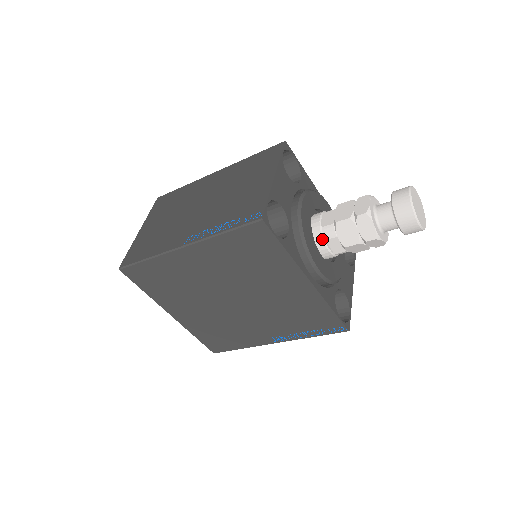
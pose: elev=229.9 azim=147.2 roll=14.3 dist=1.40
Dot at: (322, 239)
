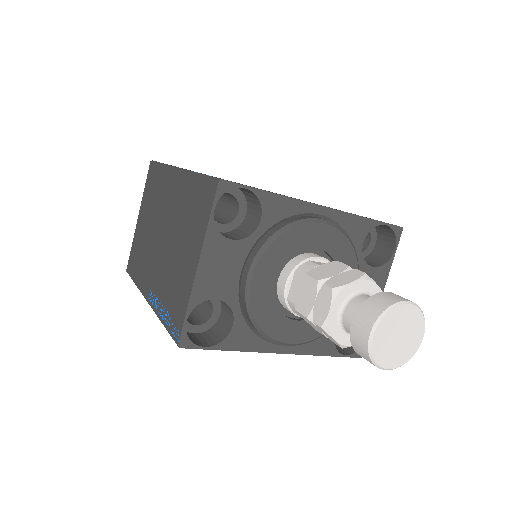
Dot at: (290, 311)
